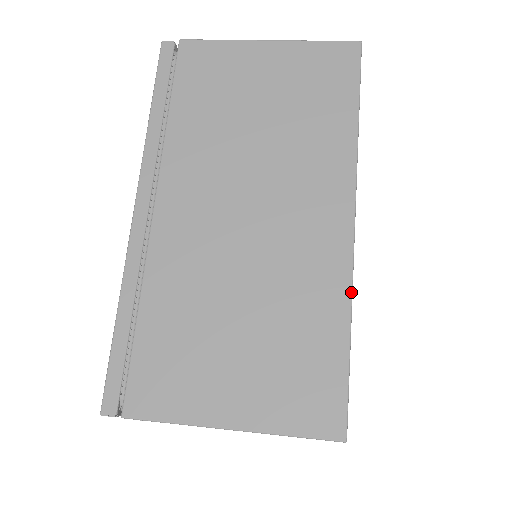
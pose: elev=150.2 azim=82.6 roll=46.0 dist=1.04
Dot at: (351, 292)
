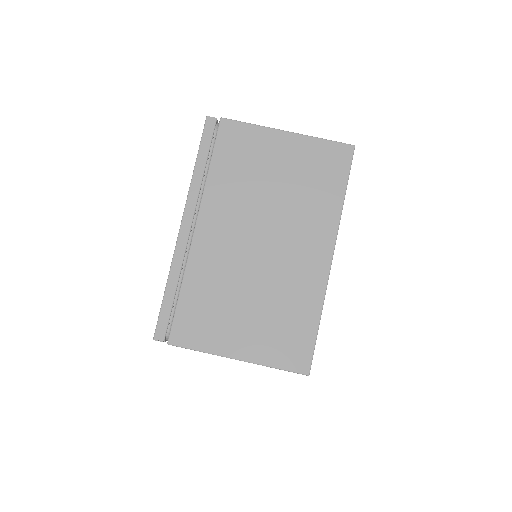
Dot at: occluded
